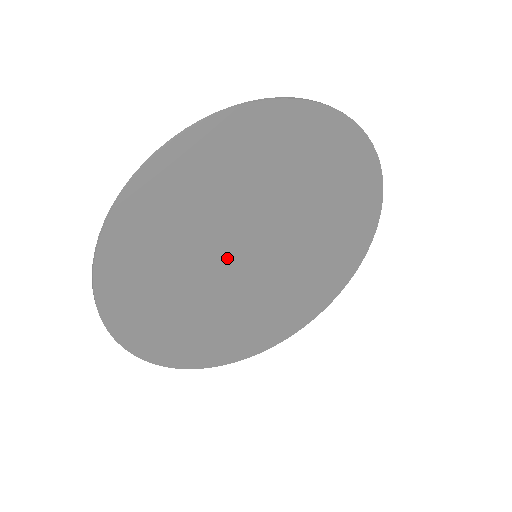
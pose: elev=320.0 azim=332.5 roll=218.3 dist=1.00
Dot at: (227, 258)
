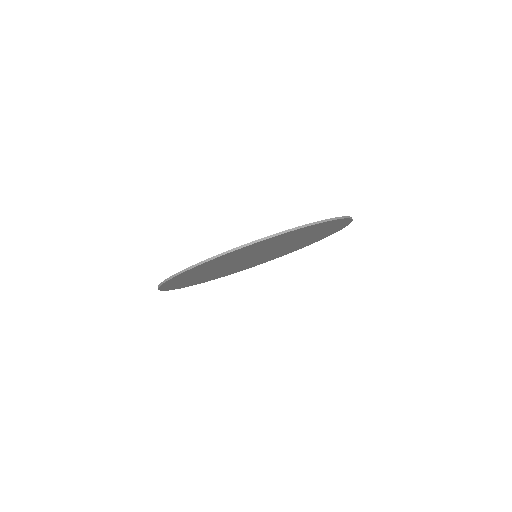
Dot at: occluded
